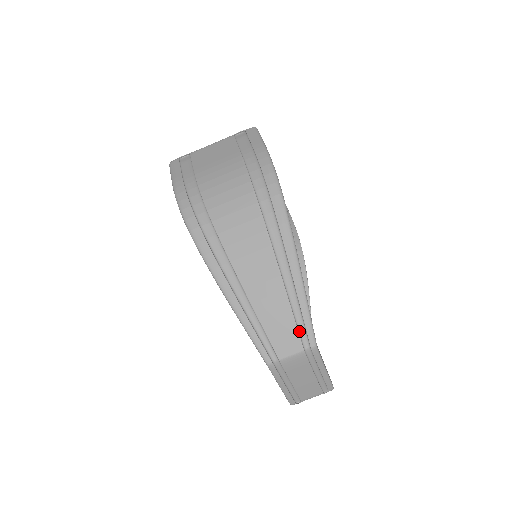
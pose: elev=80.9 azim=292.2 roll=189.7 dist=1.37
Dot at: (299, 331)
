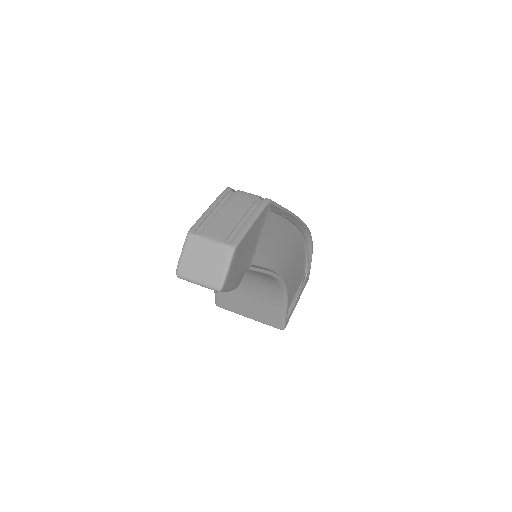
Dot at: occluded
